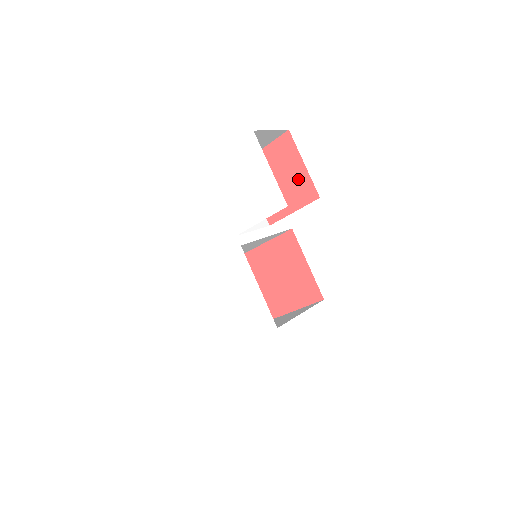
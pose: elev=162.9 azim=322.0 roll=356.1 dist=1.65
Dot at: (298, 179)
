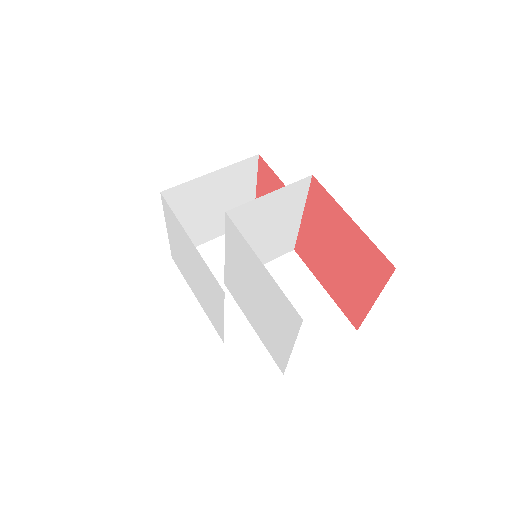
Dot at: (354, 293)
